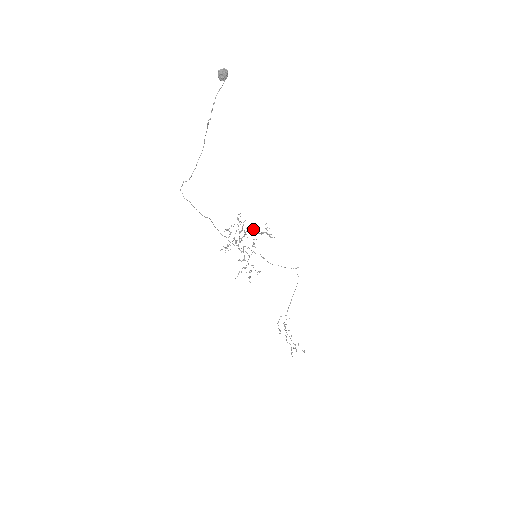
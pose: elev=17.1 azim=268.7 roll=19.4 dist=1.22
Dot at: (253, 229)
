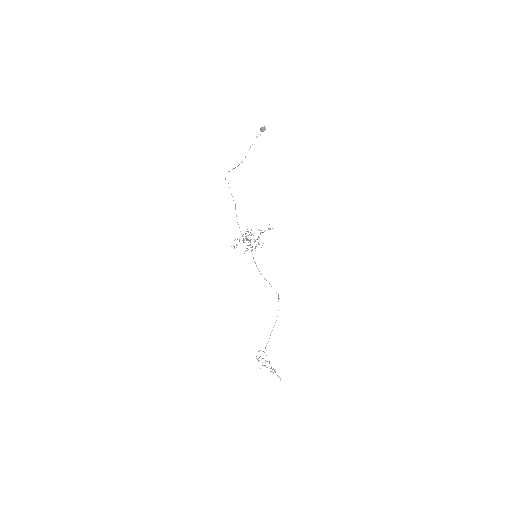
Dot at: occluded
